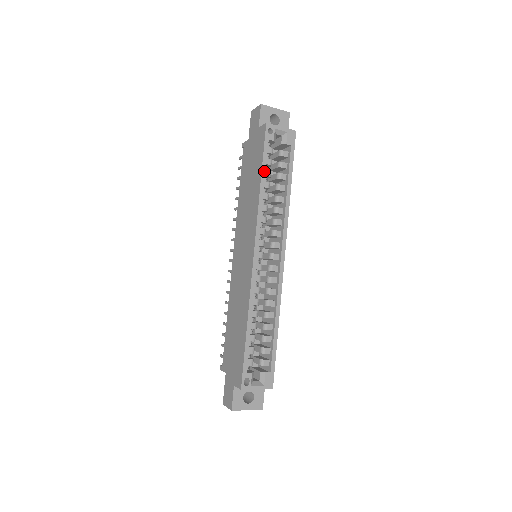
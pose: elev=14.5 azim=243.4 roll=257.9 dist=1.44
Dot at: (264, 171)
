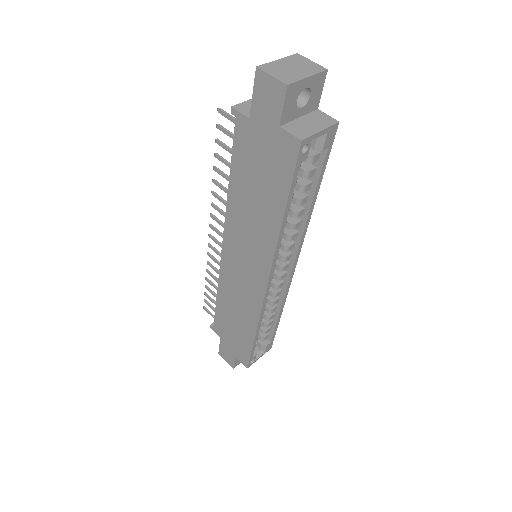
Dot at: (289, 205)
